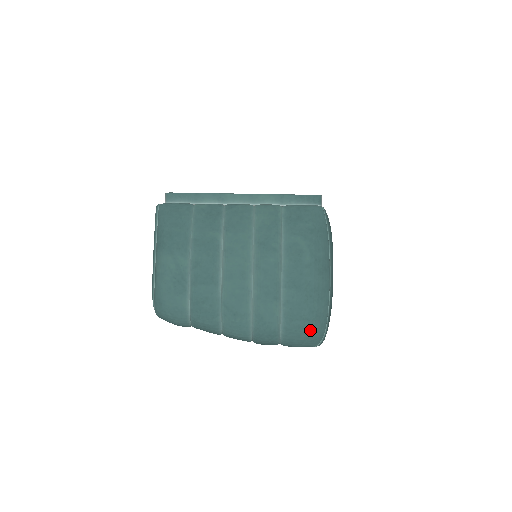
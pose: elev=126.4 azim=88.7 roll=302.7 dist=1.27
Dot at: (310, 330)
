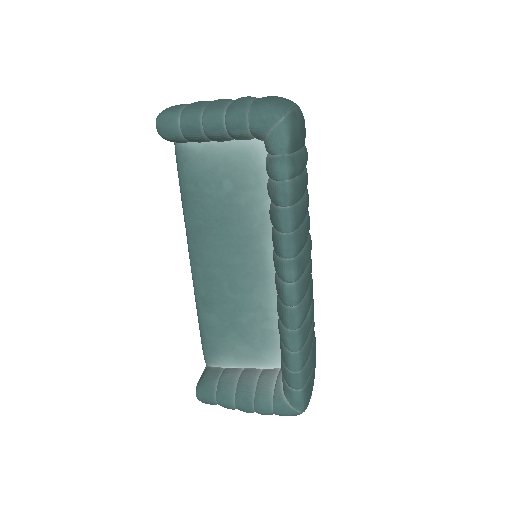
Dot at: (274, 103)
